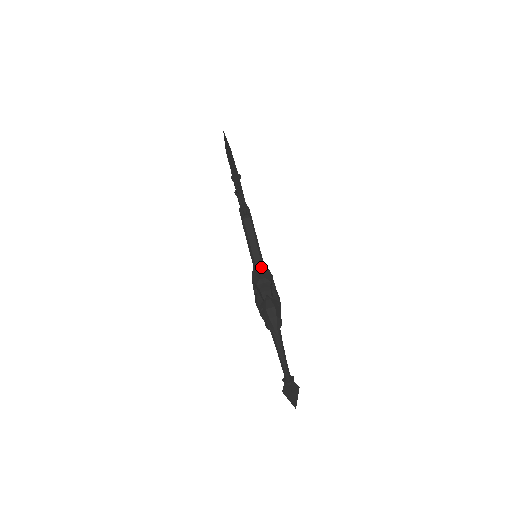
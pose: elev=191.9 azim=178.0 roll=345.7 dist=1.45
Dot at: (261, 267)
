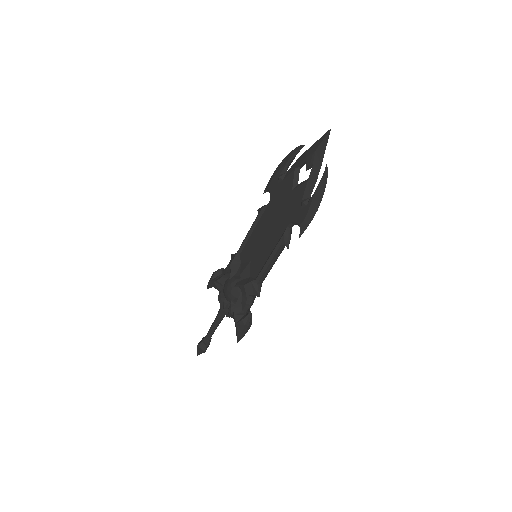
Dot at: (261, 286)
